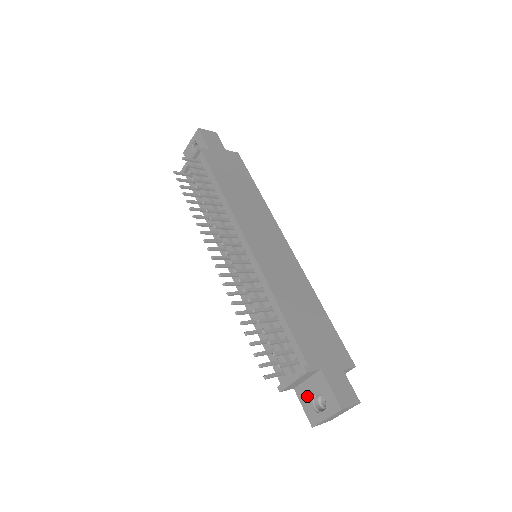
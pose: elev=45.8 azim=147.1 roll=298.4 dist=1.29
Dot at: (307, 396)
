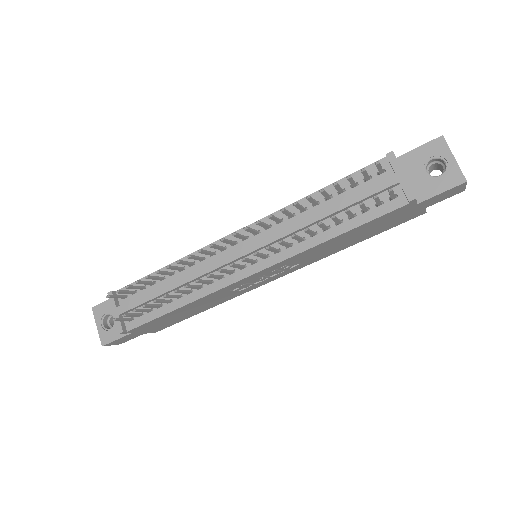
Dot at: (427, 183)
